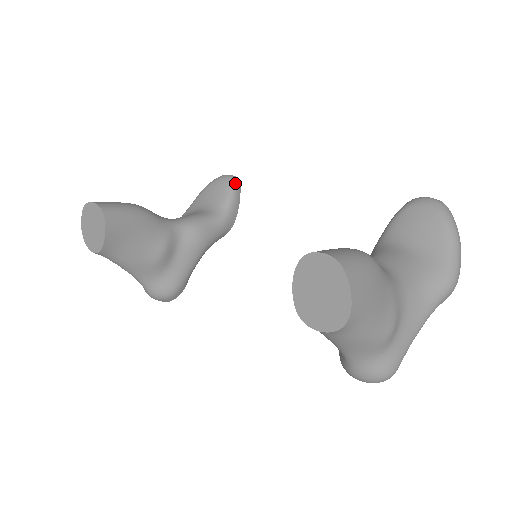
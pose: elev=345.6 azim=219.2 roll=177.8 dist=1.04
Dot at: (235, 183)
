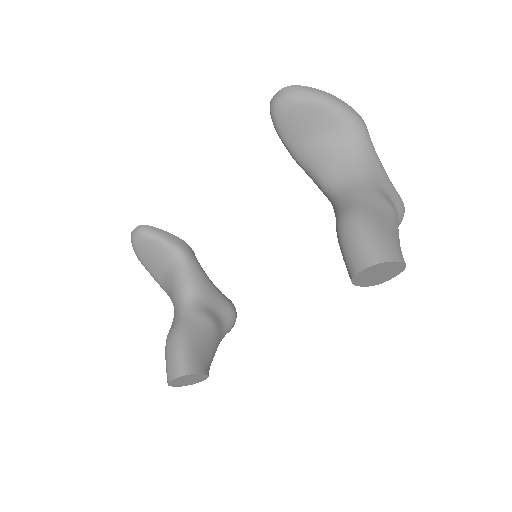
Dot at: (149, 232)
